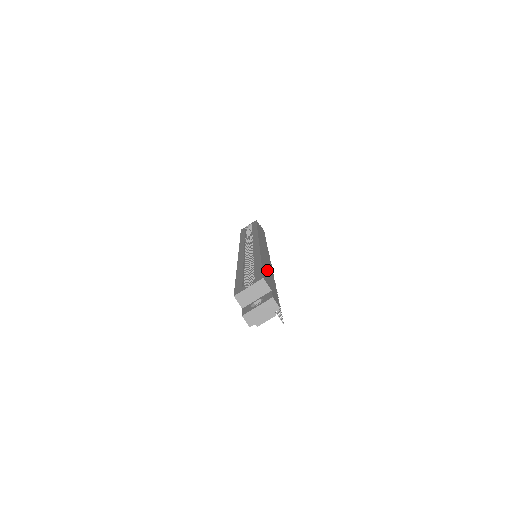
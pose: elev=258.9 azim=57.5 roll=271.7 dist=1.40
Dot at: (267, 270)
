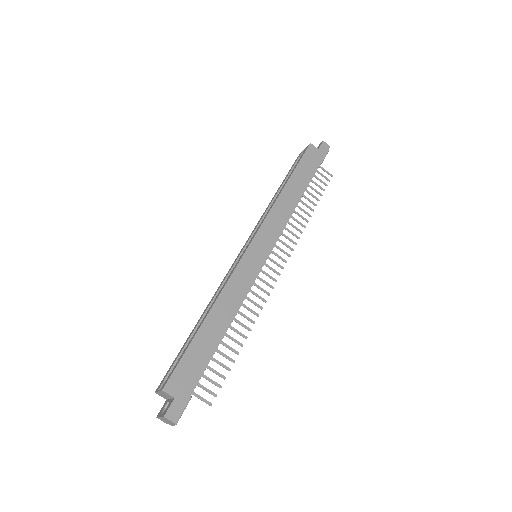
Dot at: (207, 337)
